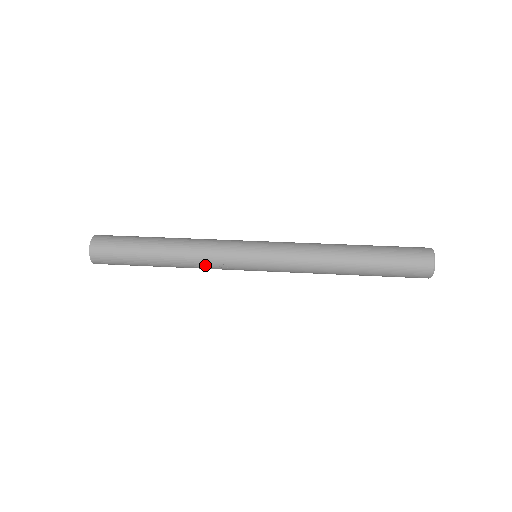
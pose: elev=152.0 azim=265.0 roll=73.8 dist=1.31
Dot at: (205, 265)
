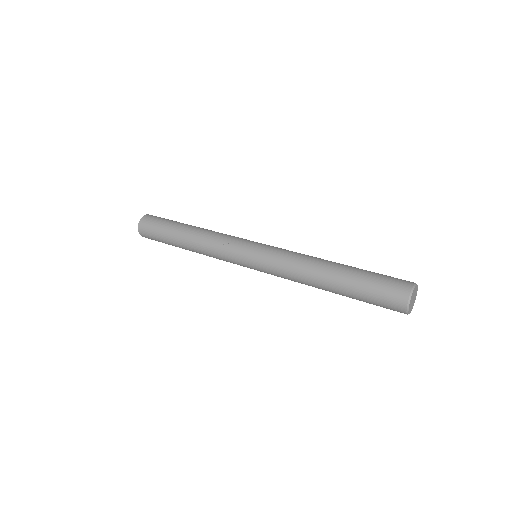
Dot at: (213, 243)
